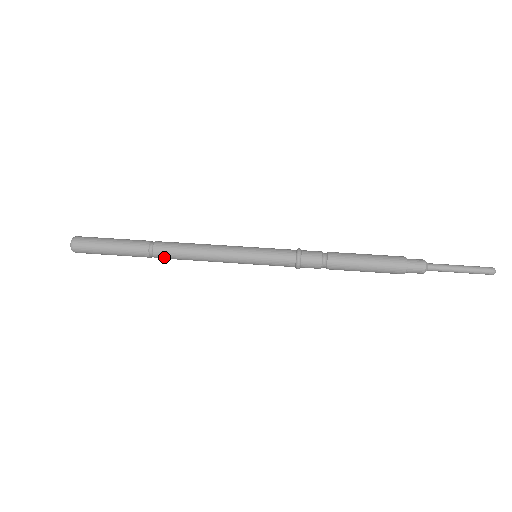
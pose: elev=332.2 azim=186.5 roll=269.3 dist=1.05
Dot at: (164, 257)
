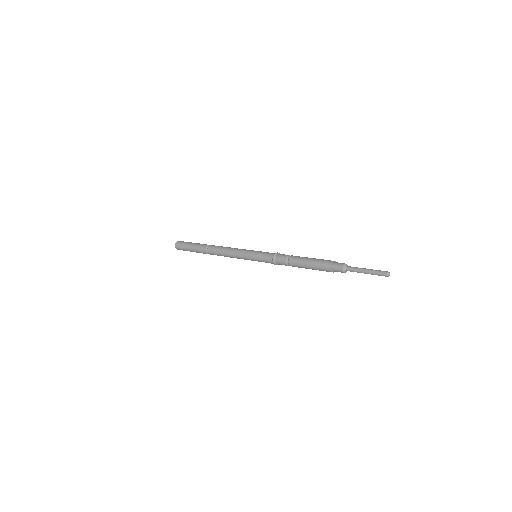
Dot at: (212, 253)
